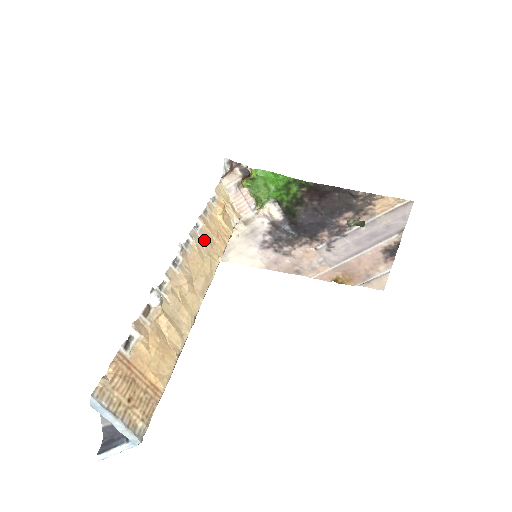
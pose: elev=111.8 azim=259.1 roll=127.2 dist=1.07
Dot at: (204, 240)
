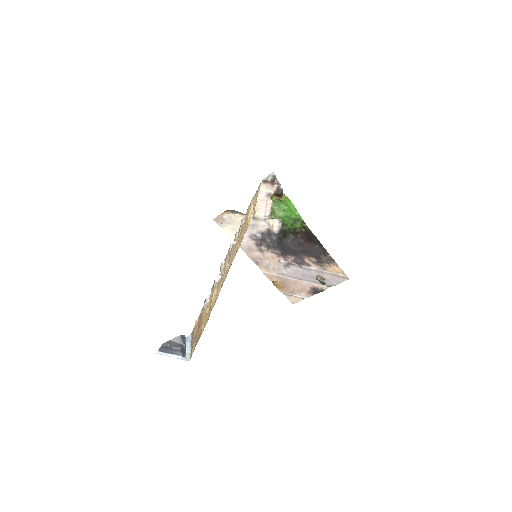
Dot at: (240, 233)
